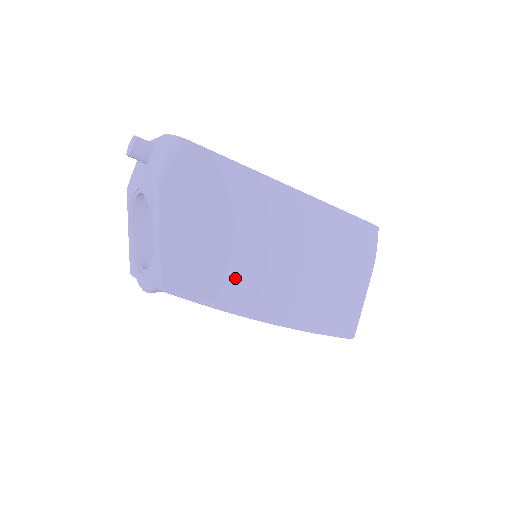
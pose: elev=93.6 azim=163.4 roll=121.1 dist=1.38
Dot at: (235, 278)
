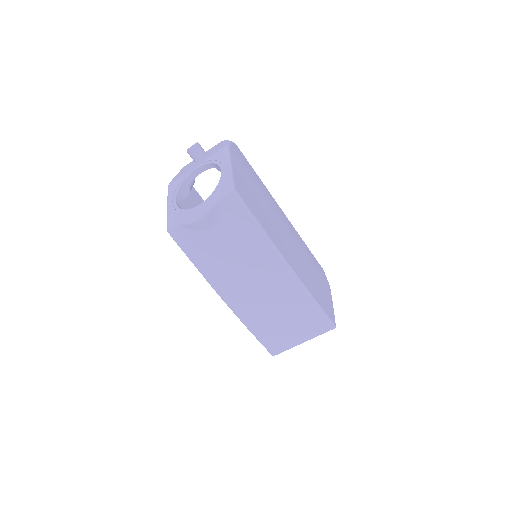
Dot at: (268, 223)
